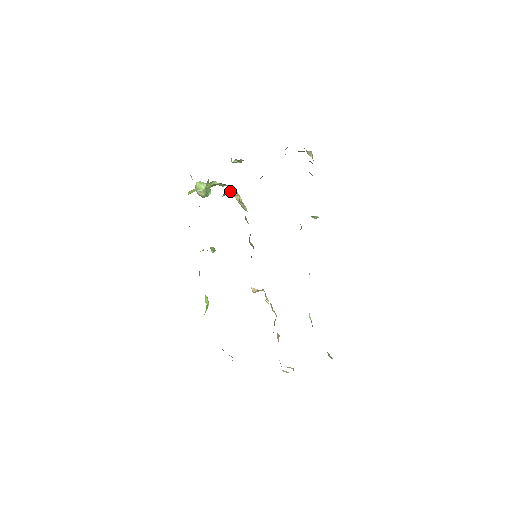
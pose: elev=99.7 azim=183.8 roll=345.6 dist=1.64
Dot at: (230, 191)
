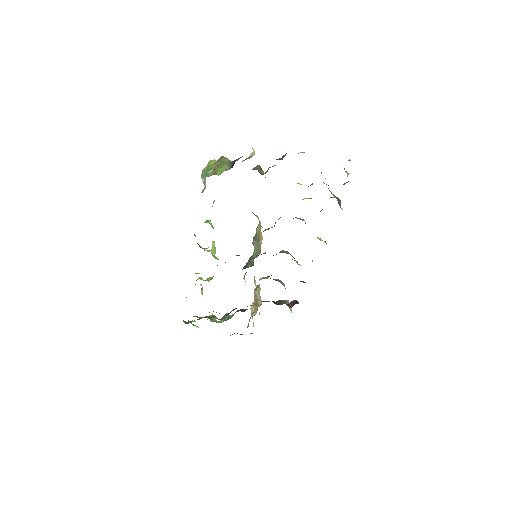
Dot at: occluded
